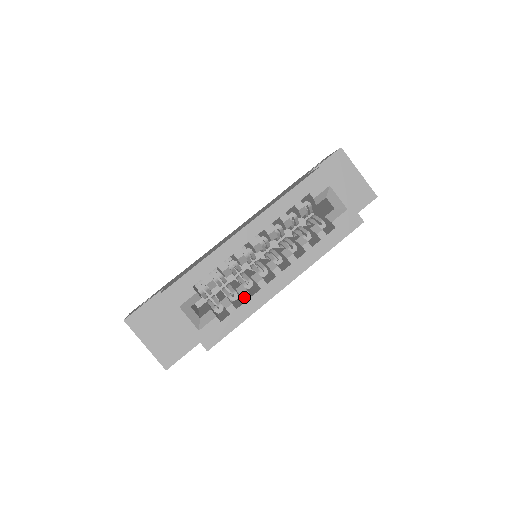
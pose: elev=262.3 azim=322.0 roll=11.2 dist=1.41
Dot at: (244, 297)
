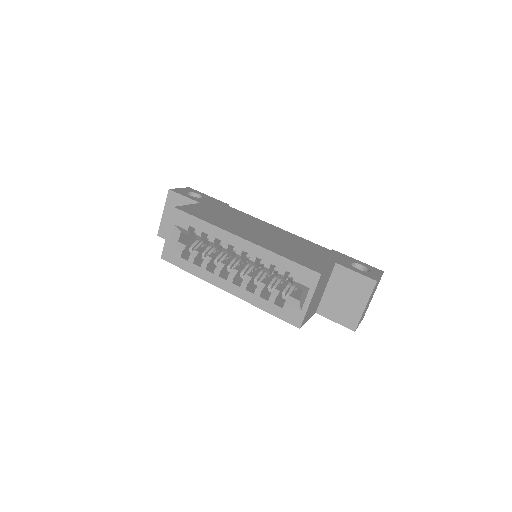
Dot at: (203, 265)
